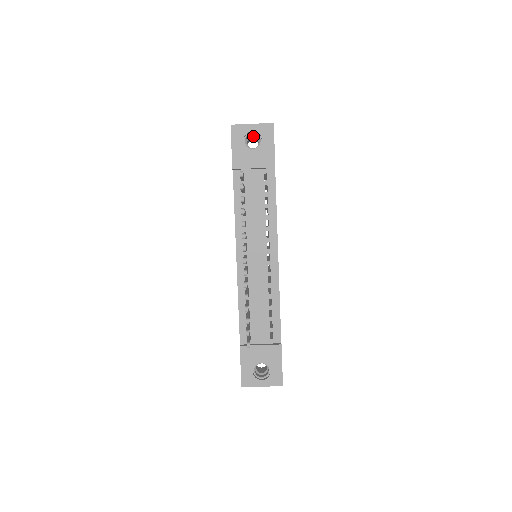
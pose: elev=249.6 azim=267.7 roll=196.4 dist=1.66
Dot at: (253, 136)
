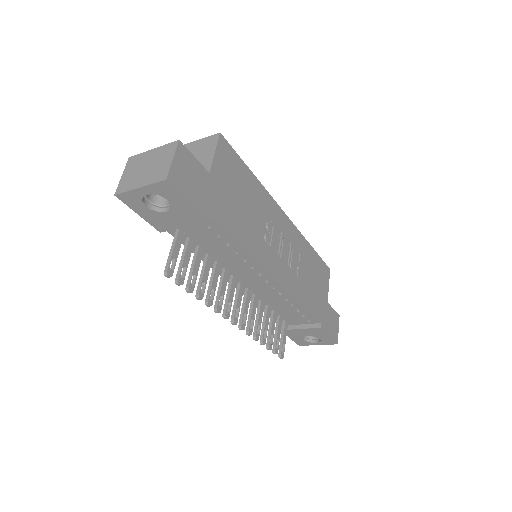
Dot at: occluded
